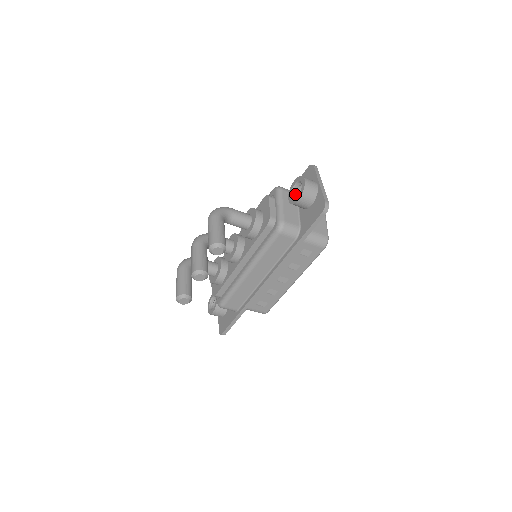
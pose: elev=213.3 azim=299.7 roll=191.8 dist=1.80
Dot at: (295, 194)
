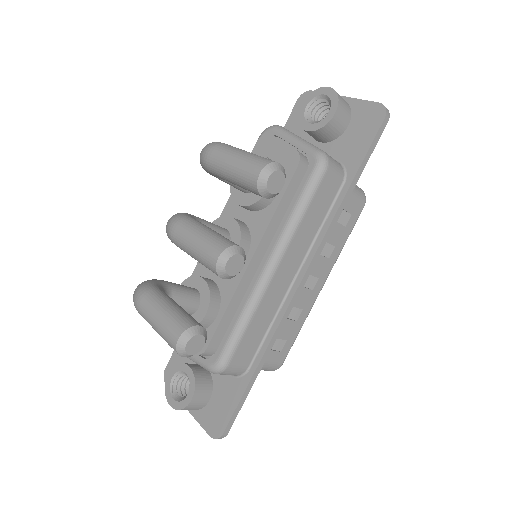
Dot at: (310, 122)
